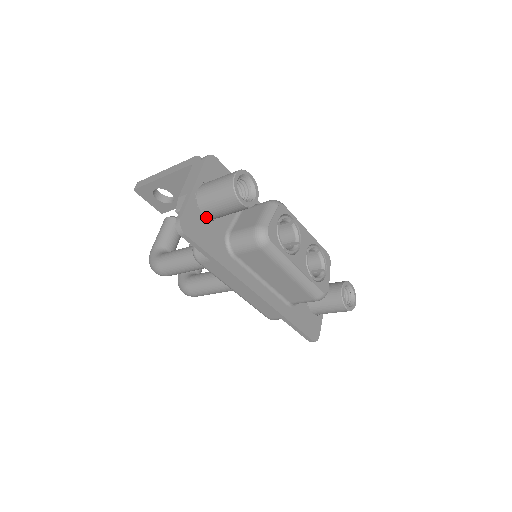
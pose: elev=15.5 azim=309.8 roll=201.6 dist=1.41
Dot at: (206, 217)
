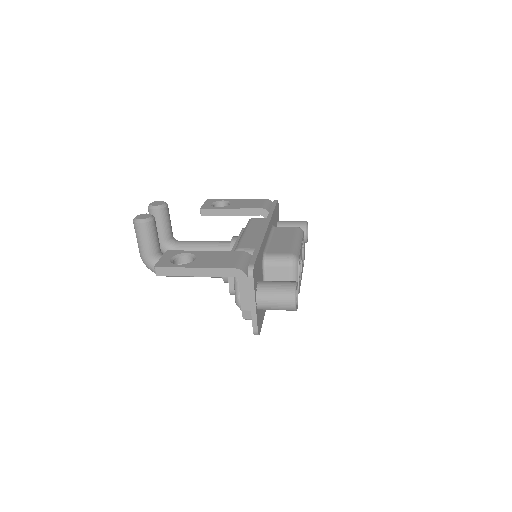
Dot at: occluded
